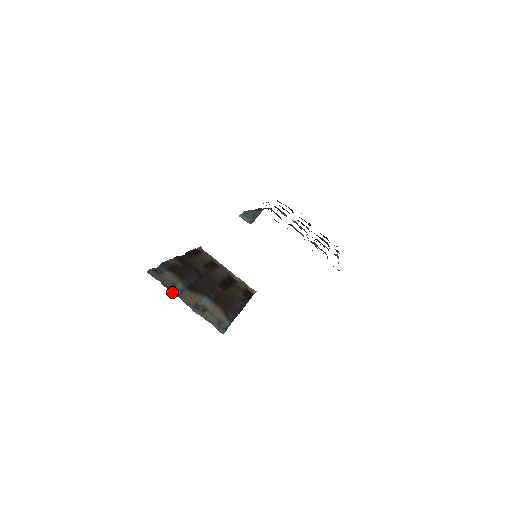
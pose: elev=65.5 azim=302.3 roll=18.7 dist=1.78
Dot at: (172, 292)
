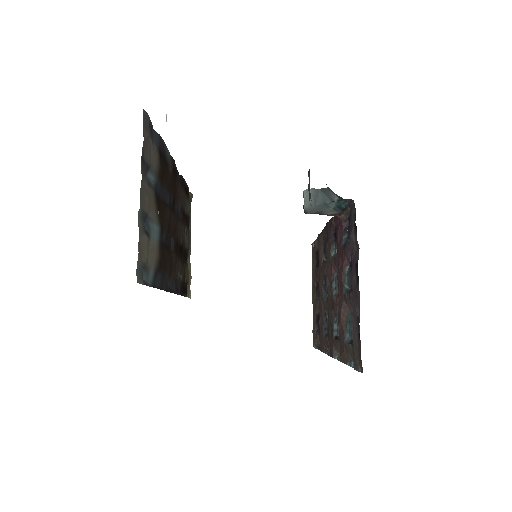
Dot at: (142, 165)
